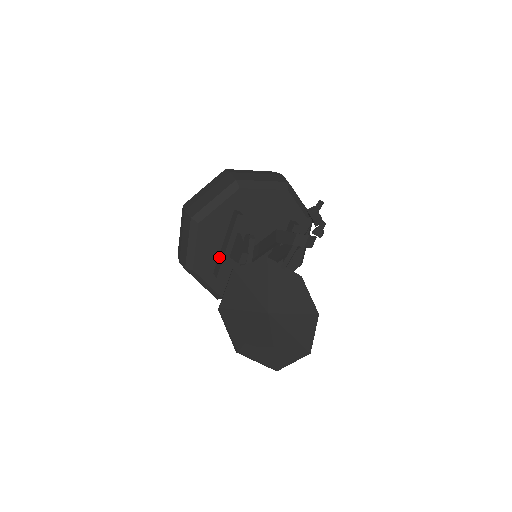
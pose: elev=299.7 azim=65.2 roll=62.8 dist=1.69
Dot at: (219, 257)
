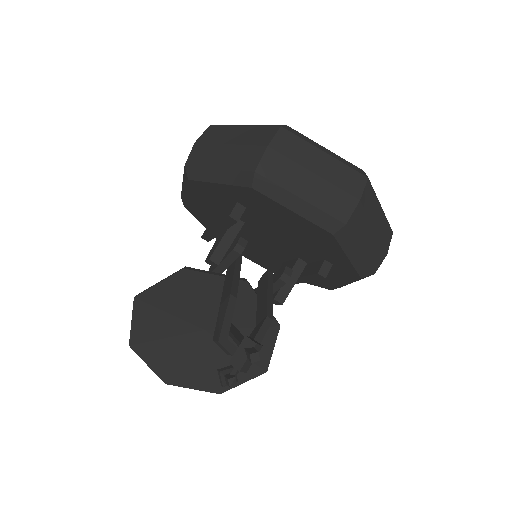
Dot at: (213, 222)
